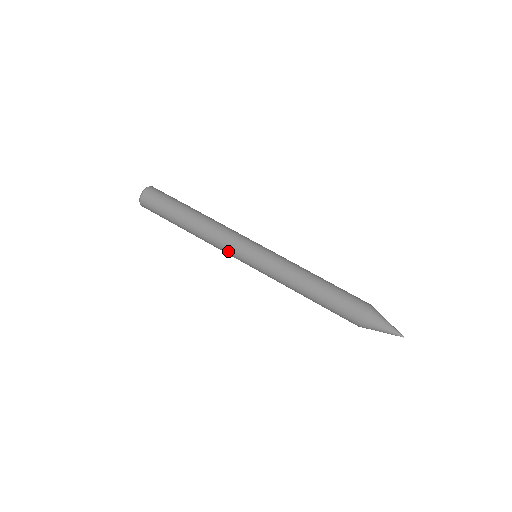
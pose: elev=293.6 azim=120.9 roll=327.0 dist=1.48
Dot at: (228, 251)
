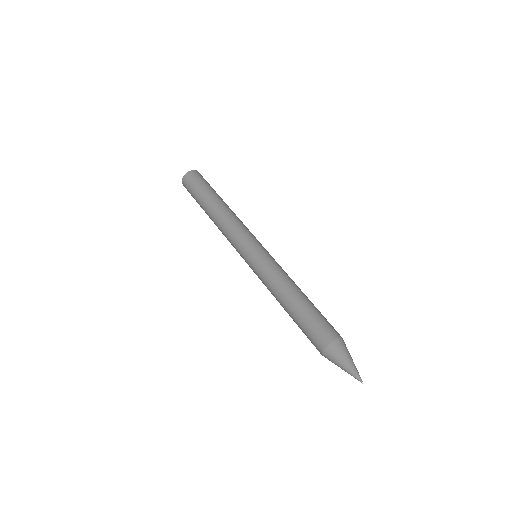
Dot at: occluded
